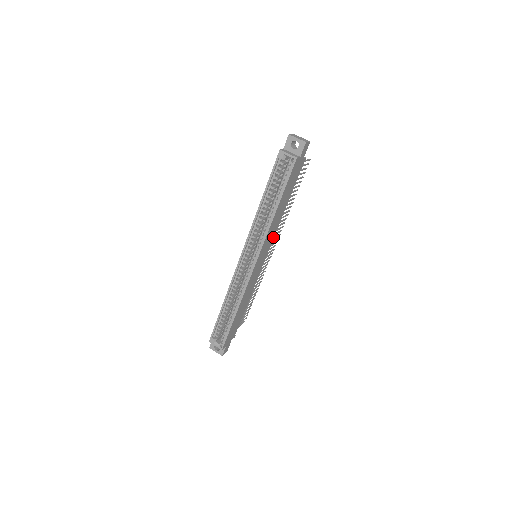
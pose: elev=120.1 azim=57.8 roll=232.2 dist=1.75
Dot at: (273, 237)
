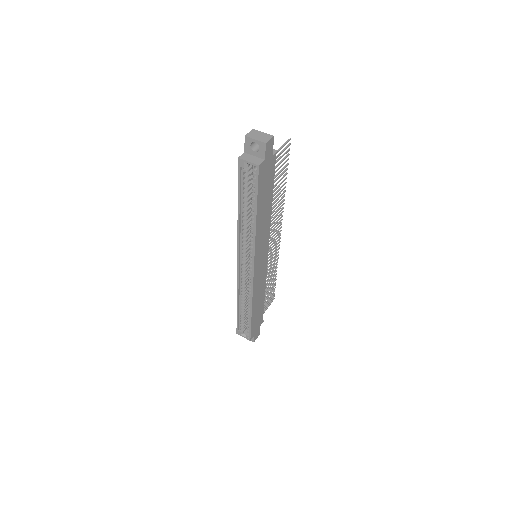
Dot at: (268, 235)
